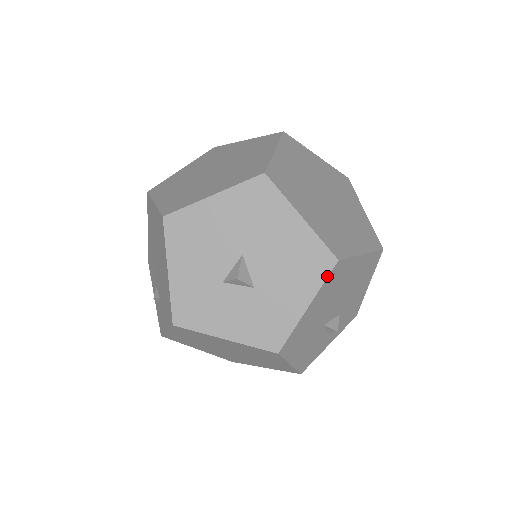
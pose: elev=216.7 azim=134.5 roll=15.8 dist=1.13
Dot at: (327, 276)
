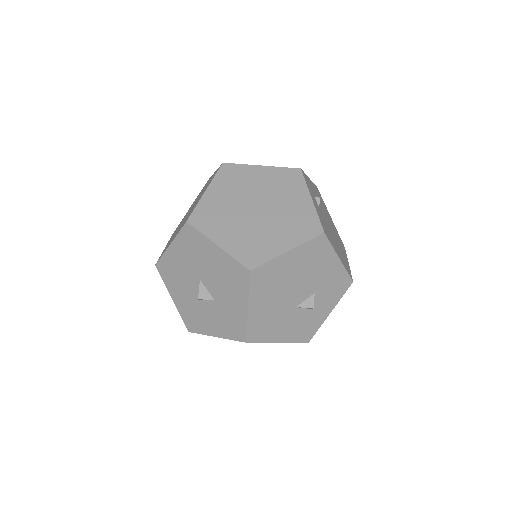
Dot at: (249, 284)
